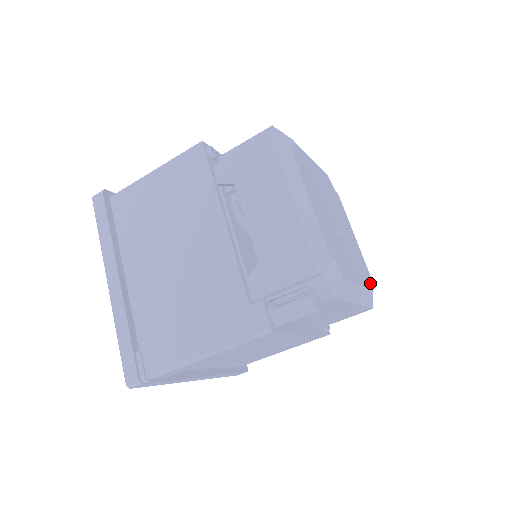
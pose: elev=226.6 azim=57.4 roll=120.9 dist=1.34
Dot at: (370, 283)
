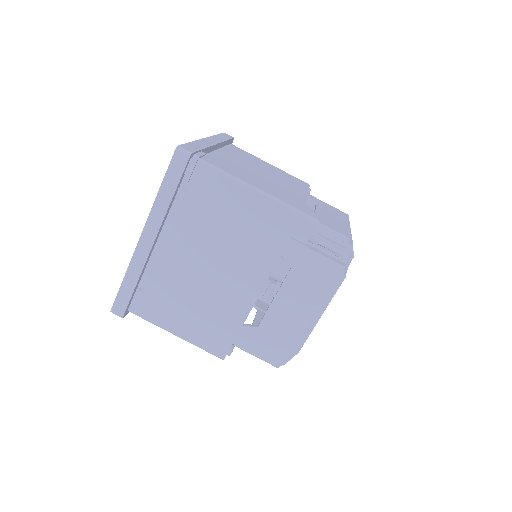
Dot at: occluded
